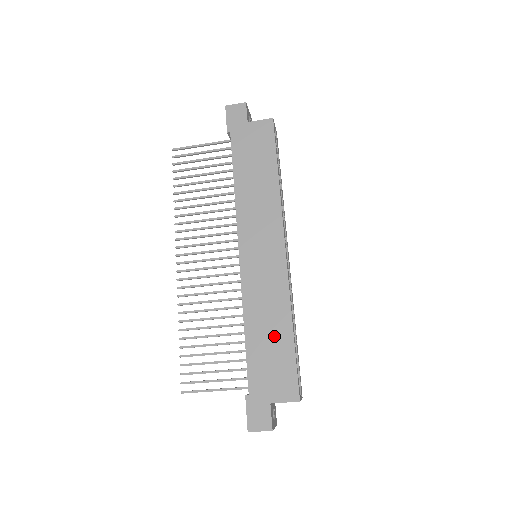
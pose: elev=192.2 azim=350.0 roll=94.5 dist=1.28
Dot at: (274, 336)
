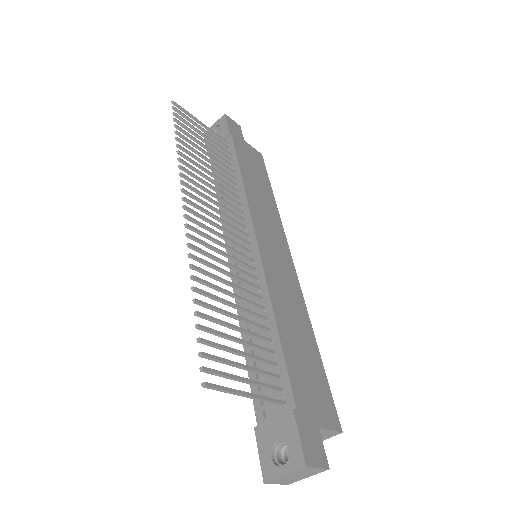
Dot at: (304, 343)
